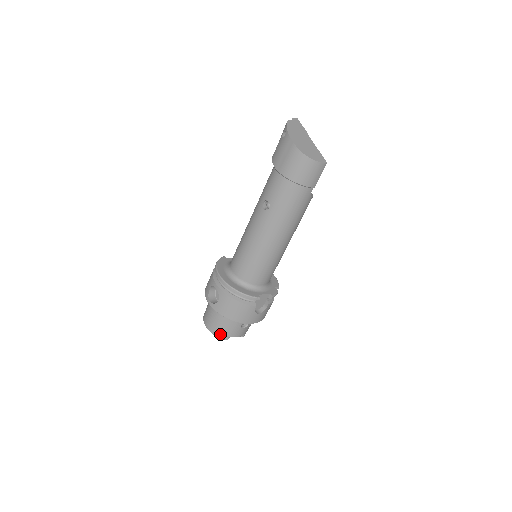
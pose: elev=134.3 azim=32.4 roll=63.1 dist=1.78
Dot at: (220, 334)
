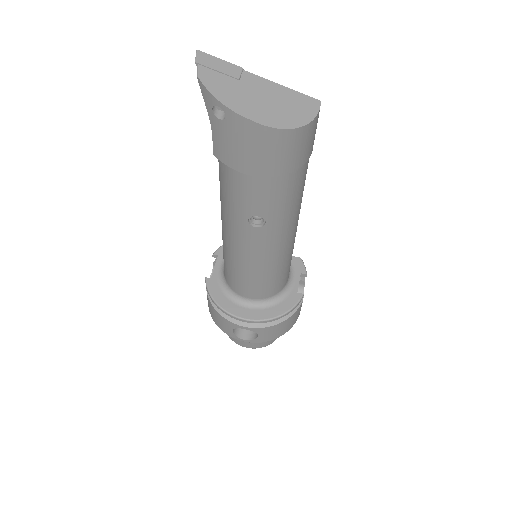
Dot at: (270, 342)
